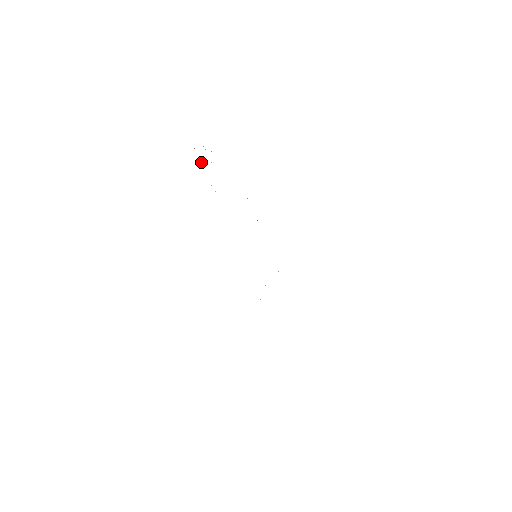
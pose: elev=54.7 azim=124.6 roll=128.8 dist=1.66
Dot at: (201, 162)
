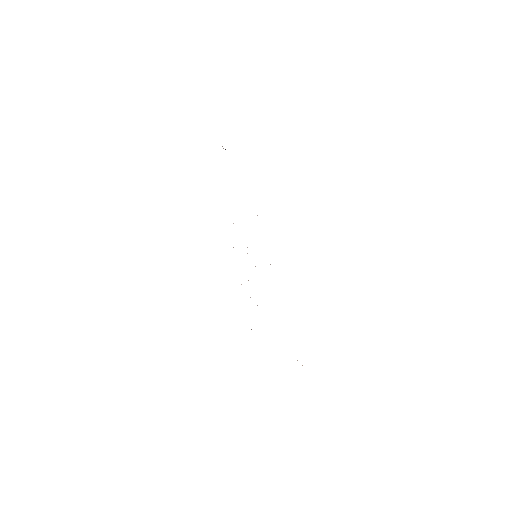
Dot at: occluded
